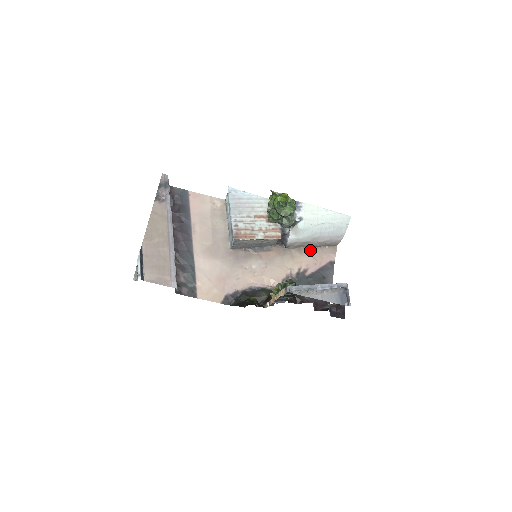
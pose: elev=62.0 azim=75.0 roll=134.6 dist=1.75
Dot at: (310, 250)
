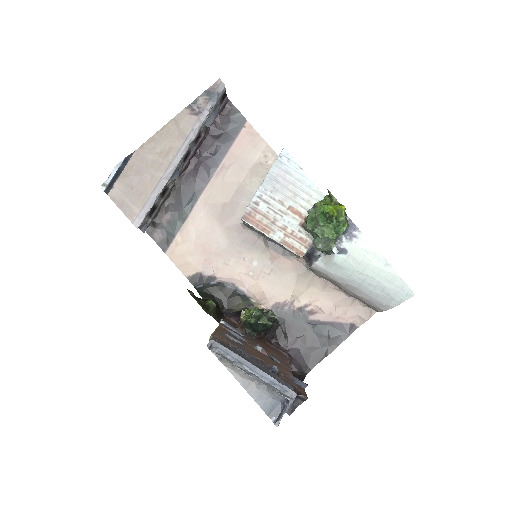
Dot at: (338, 292)
